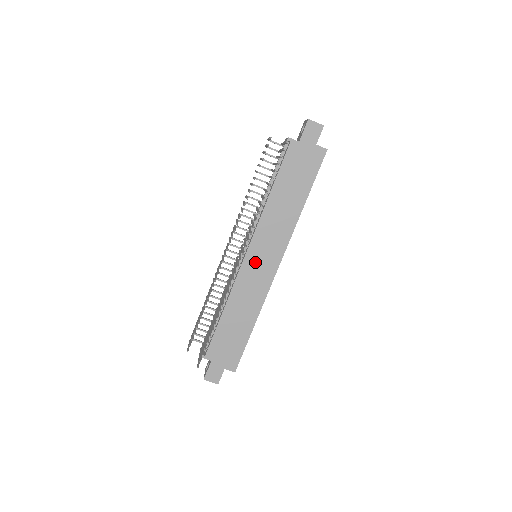
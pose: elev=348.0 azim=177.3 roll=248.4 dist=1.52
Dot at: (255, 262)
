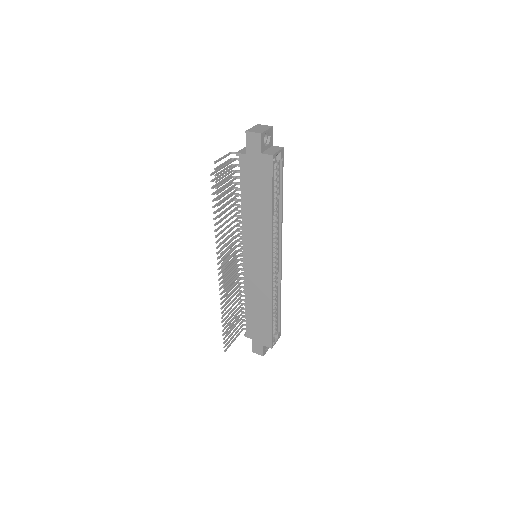
Dot at: (253, 263)
